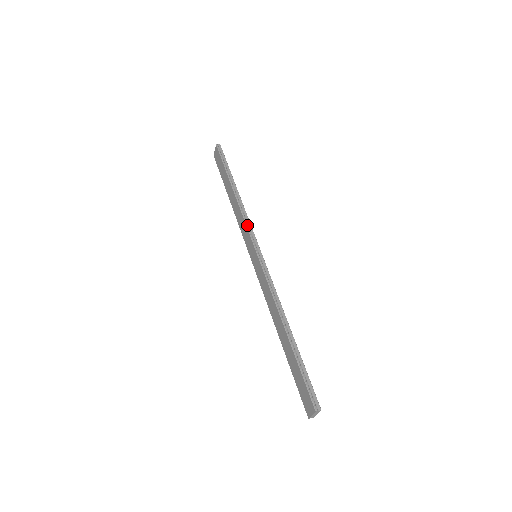
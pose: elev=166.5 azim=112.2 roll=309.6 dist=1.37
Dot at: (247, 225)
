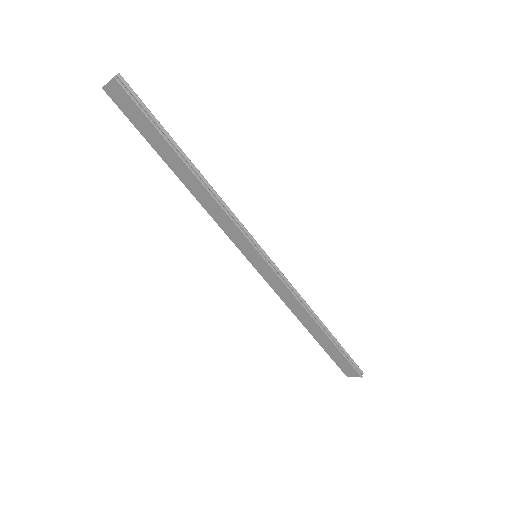
Dot at: (238, 225)
